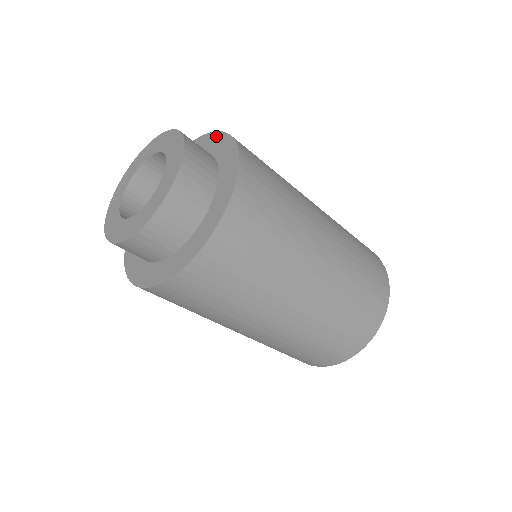
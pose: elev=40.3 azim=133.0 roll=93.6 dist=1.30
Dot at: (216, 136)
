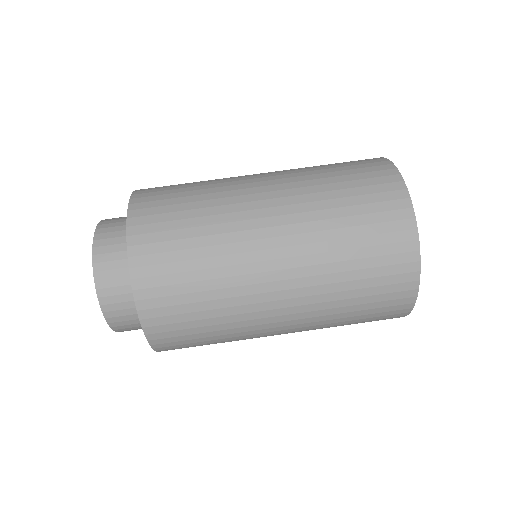
Dot at: occluded
